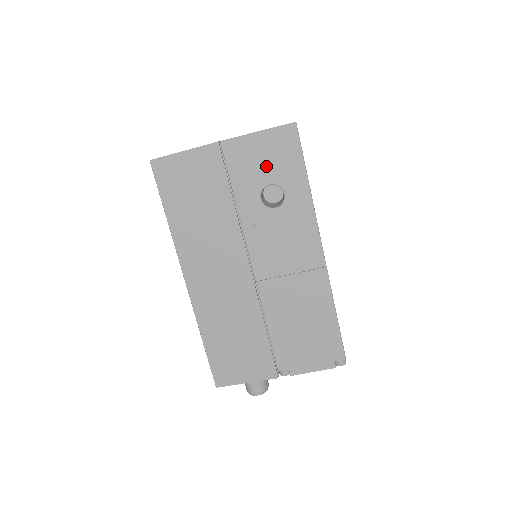
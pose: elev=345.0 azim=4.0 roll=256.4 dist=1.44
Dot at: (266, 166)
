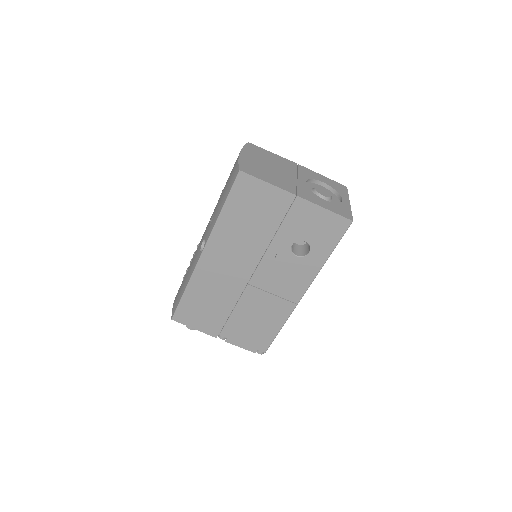
Dot at: (312, 230)
